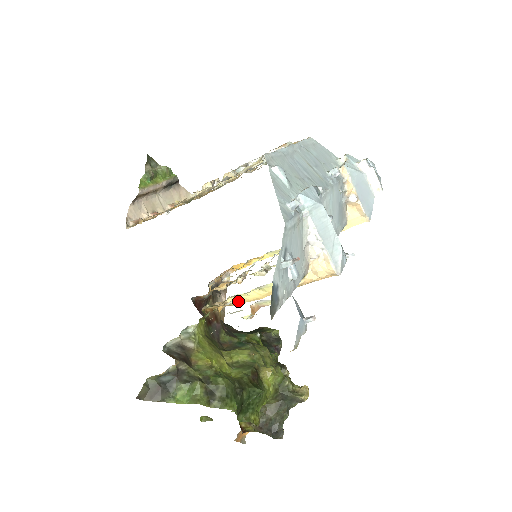
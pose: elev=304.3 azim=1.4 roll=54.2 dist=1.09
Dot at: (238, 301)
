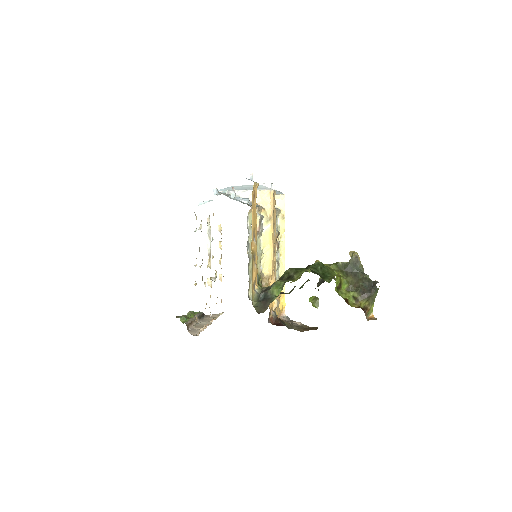
Dot at: (268, 269)
